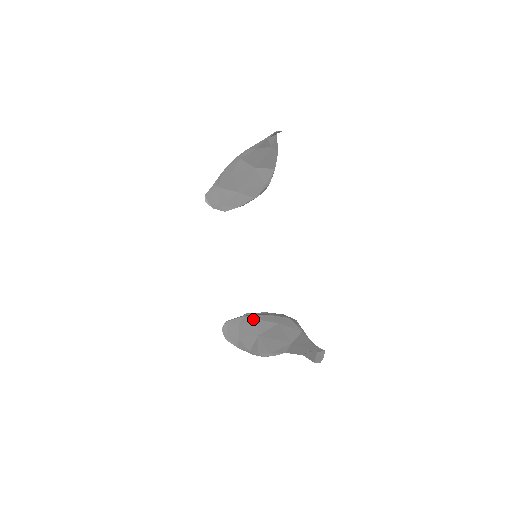
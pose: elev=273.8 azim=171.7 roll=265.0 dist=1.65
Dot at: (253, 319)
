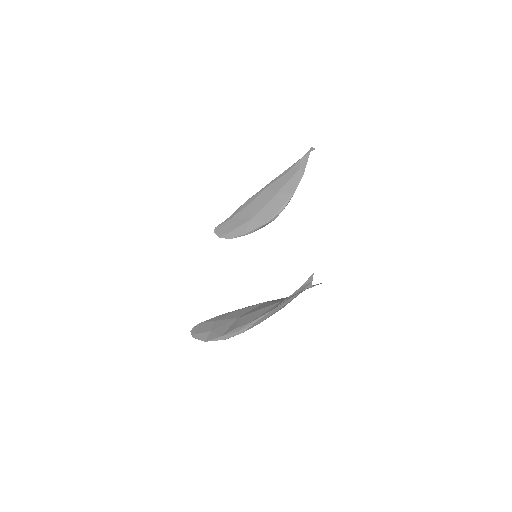
Dot at: (234, 311)
